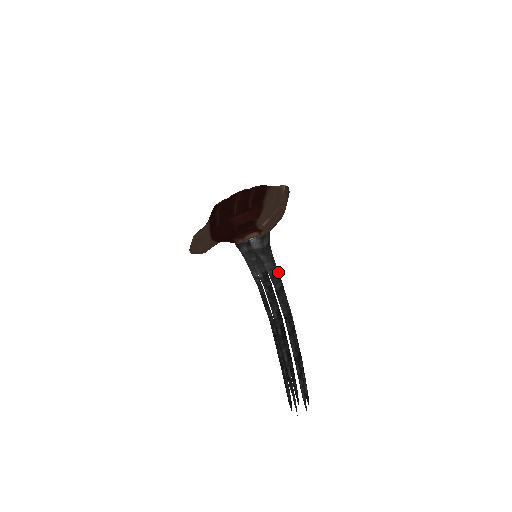
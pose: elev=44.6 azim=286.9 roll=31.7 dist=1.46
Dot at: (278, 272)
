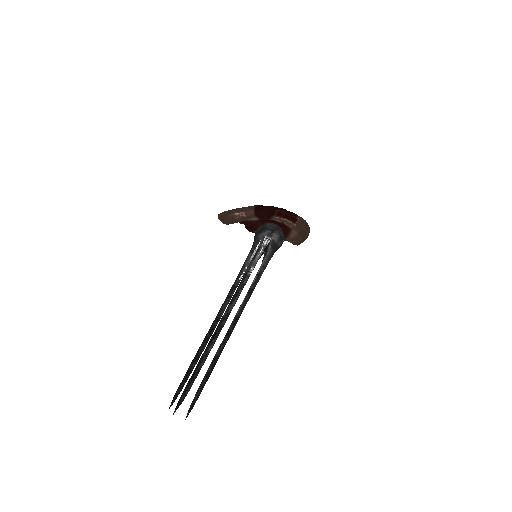
Dot at: (258, 281)
